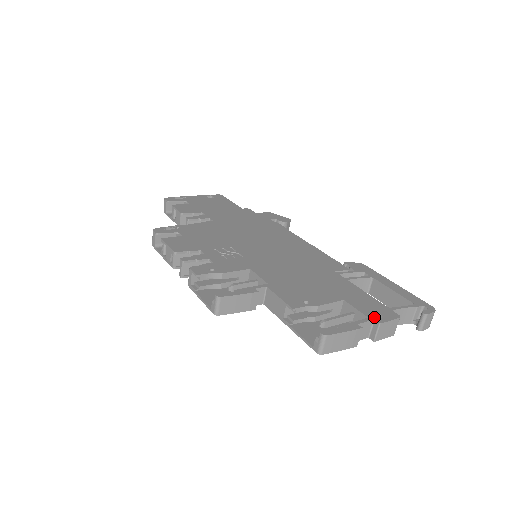
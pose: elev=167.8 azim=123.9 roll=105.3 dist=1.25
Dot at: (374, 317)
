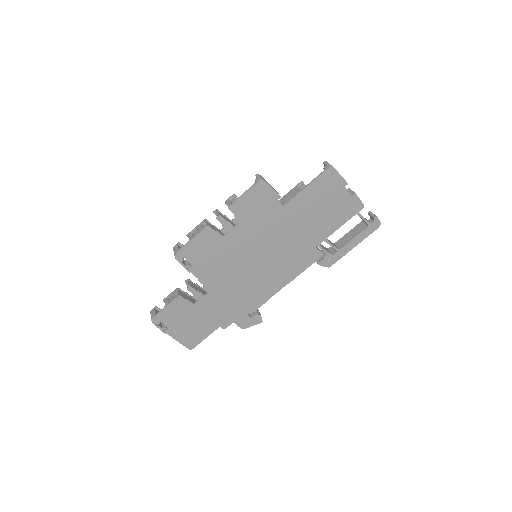
Dot at: occluded
